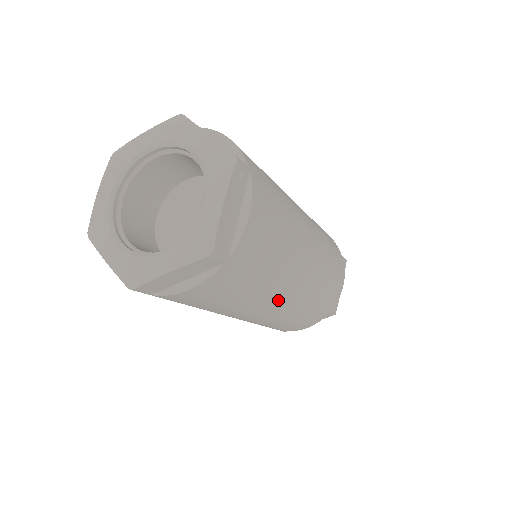
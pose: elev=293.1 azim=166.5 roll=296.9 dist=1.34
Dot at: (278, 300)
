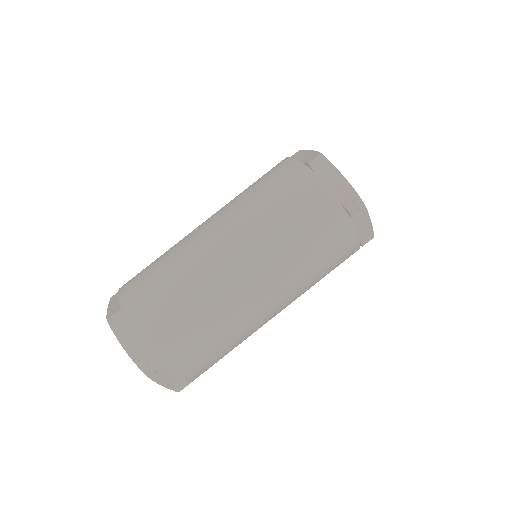
Dot at: occluded
